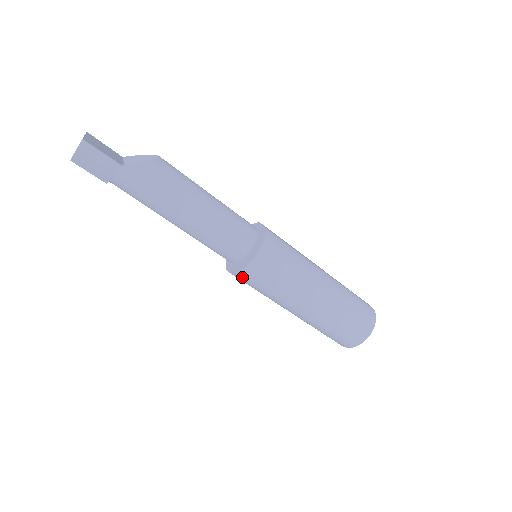
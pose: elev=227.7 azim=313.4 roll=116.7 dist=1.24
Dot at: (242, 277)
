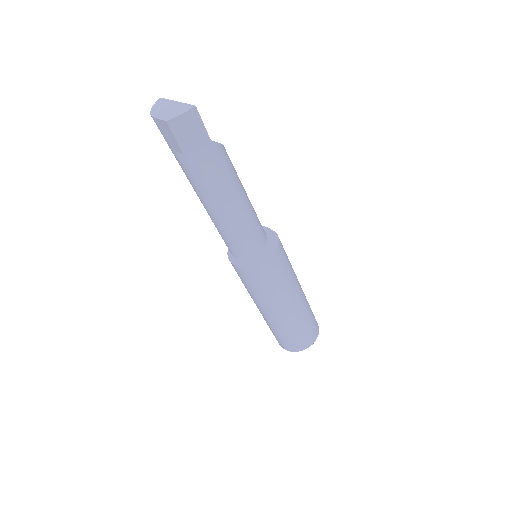
Dot at: (250, 272)
